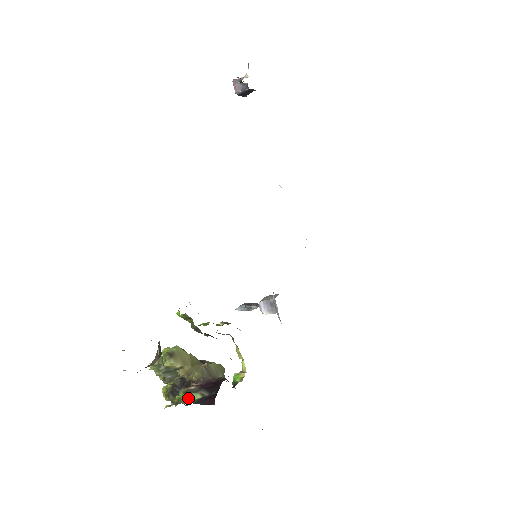
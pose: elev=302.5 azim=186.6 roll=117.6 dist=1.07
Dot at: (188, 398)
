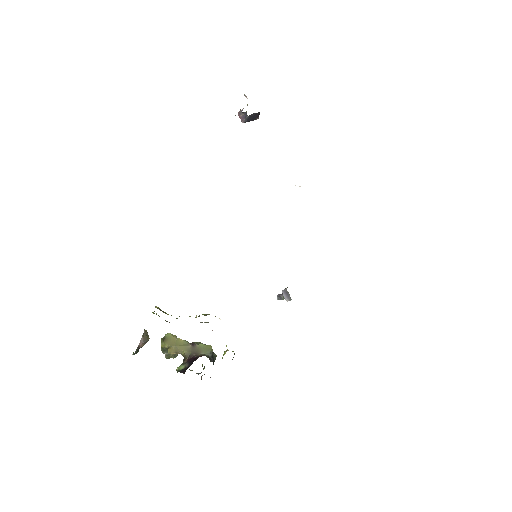
Dot at: (177, 368)
